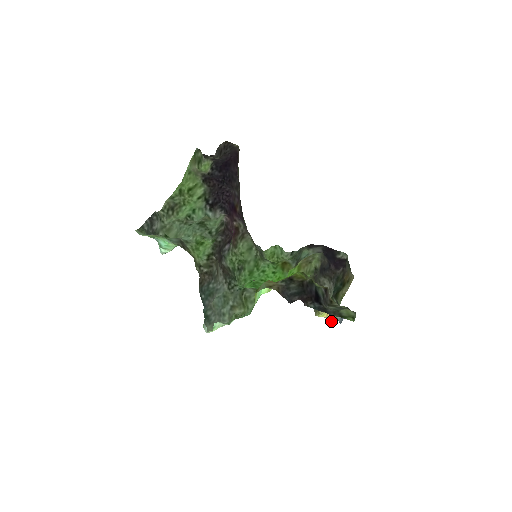
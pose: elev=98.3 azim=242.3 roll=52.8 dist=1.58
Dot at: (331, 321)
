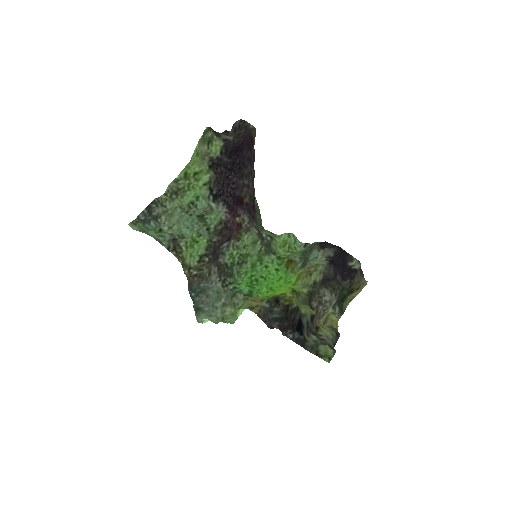
Dot at: occluded
